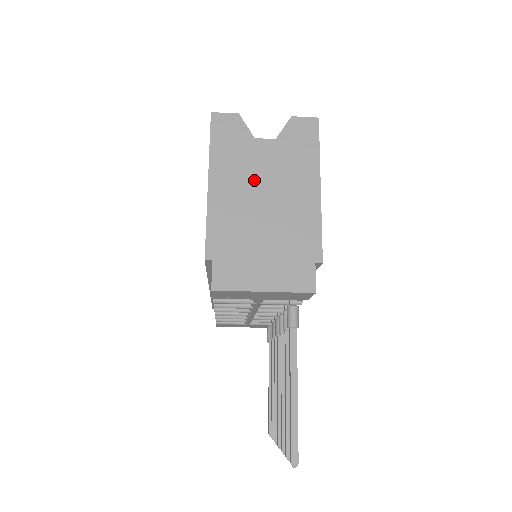
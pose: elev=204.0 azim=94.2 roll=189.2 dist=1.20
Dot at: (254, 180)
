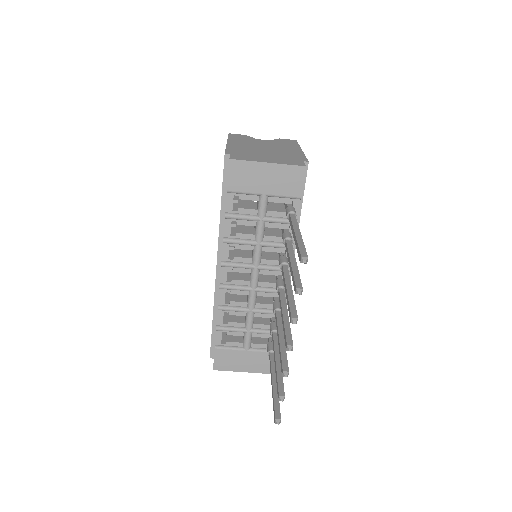
Dot at: (257, 145)
